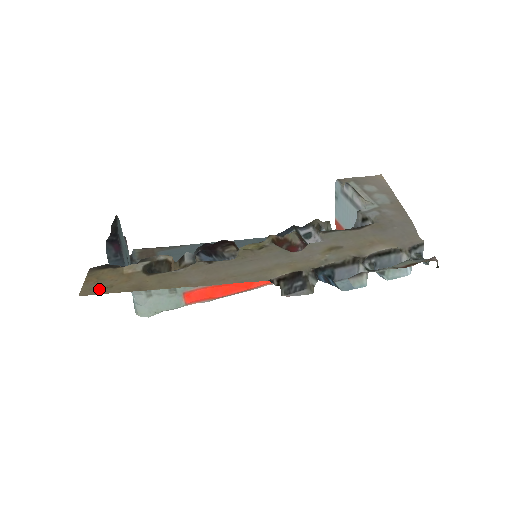
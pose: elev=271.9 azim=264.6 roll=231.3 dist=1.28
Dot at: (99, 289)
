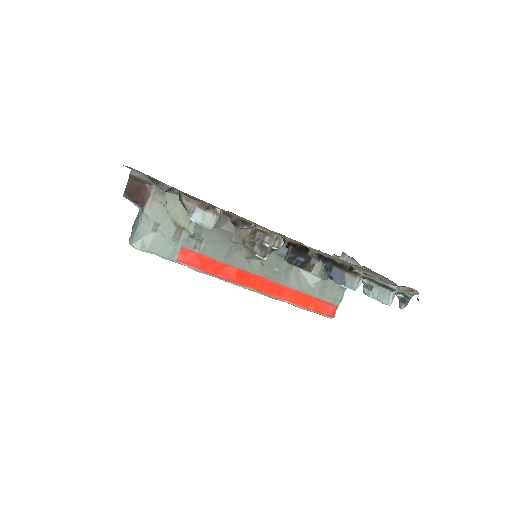
Dot at: (139, 172)
